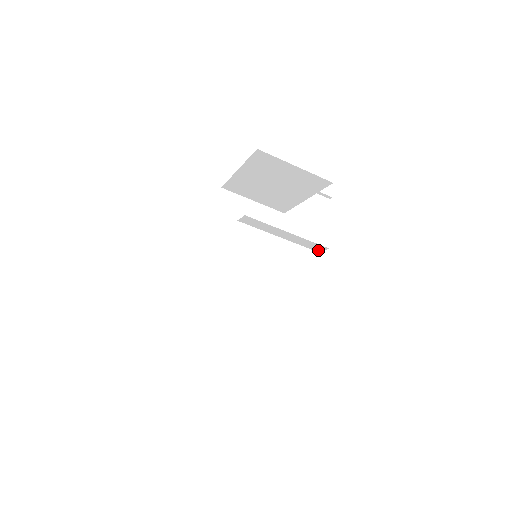
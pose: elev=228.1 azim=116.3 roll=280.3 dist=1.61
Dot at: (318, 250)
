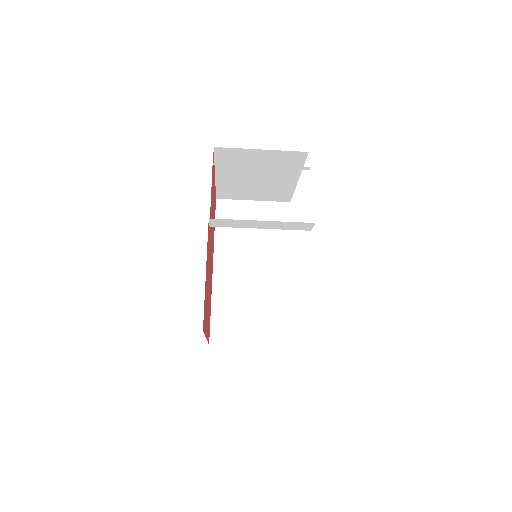
Dot at: (308, 229)
